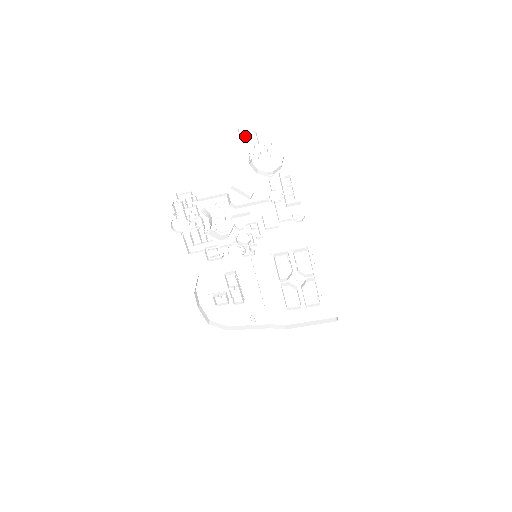
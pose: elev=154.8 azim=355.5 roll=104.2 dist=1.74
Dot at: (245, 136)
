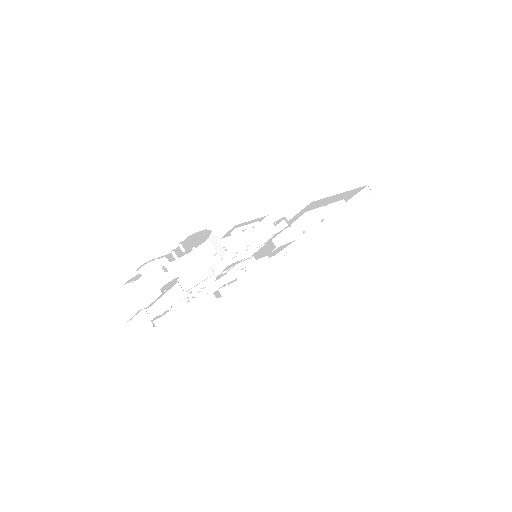
Dot at: (141, 276)
